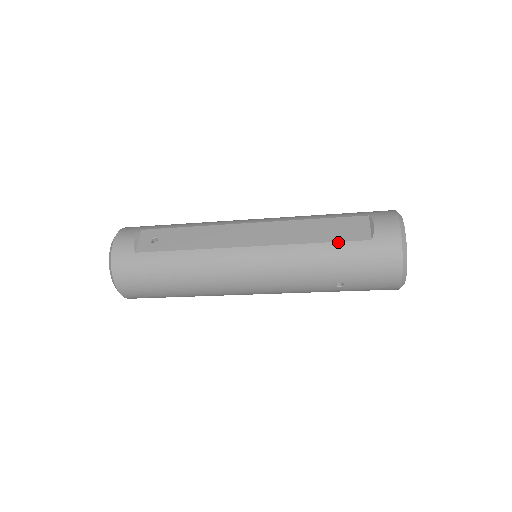
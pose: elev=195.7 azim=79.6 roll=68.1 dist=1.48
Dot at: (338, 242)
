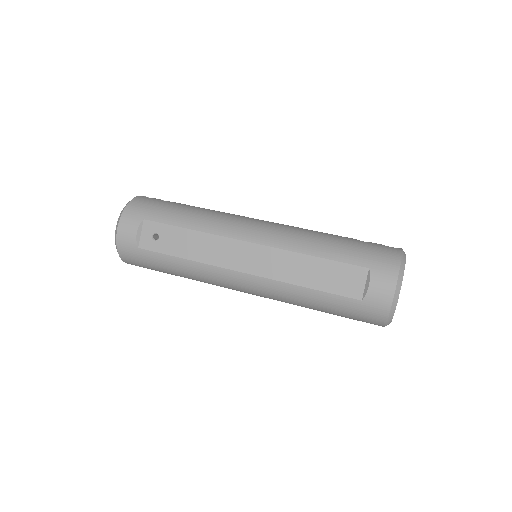
Dot at: (329, 293)
